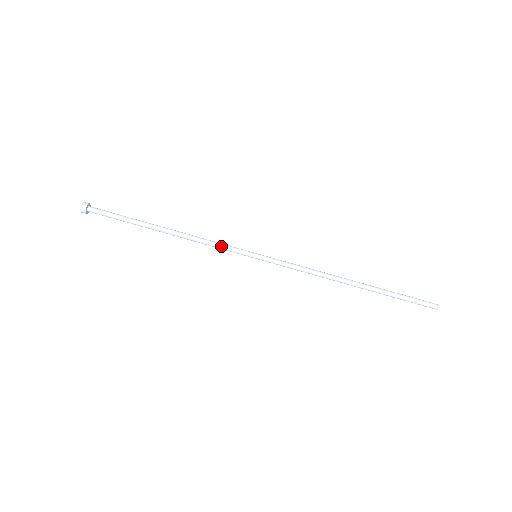
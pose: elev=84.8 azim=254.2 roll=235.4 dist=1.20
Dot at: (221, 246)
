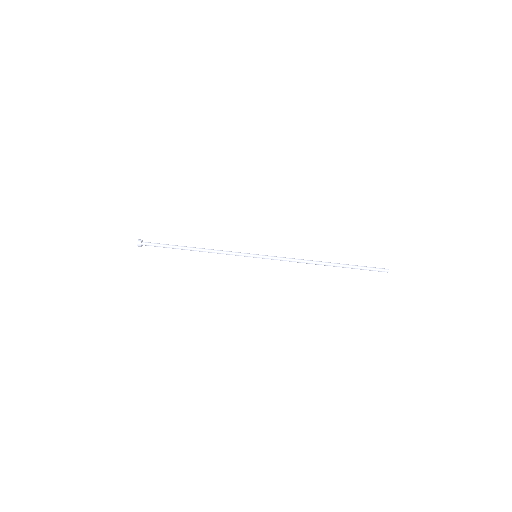
Dot at: (231, 254)
